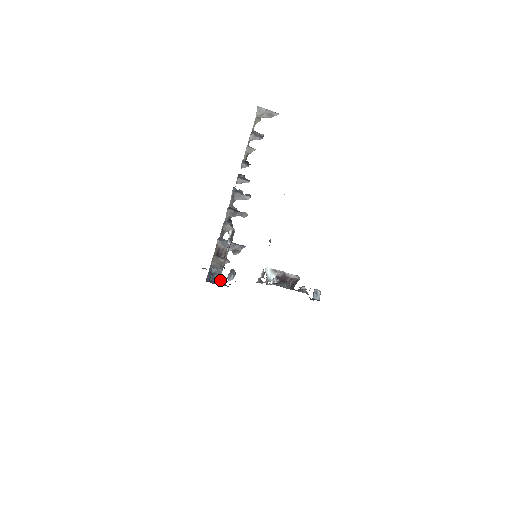
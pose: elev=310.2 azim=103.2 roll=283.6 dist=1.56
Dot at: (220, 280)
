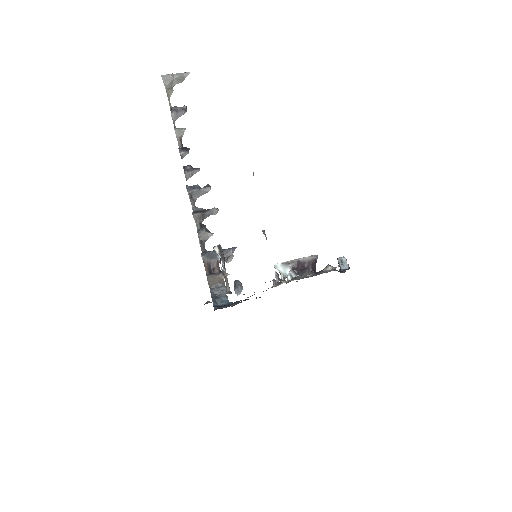
Dot at: occluded
